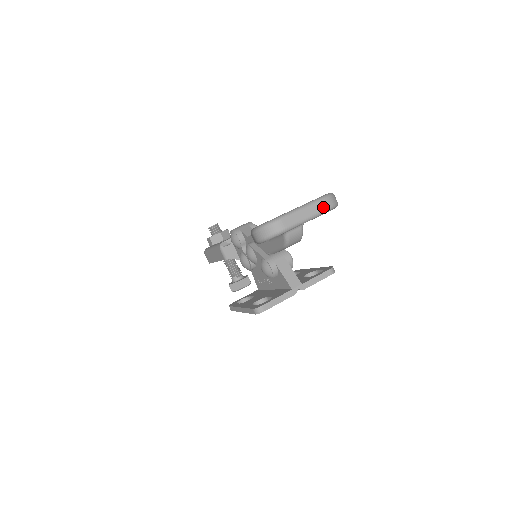
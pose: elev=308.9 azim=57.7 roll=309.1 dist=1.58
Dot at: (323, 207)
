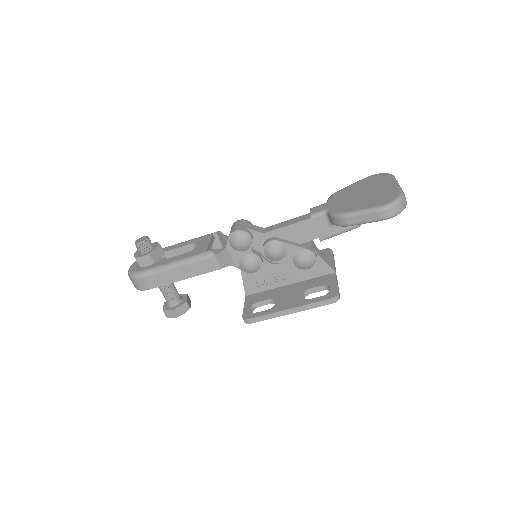
Dot at: occluded
